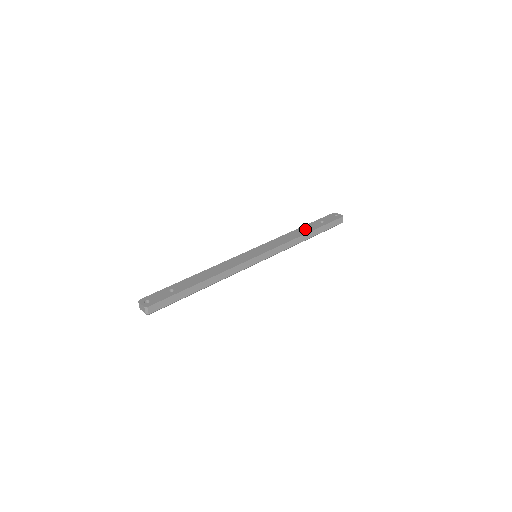
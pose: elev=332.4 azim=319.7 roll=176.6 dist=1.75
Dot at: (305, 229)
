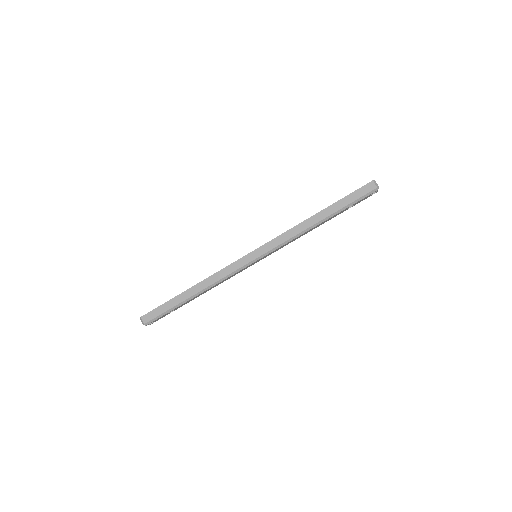
Dot at: occluded
